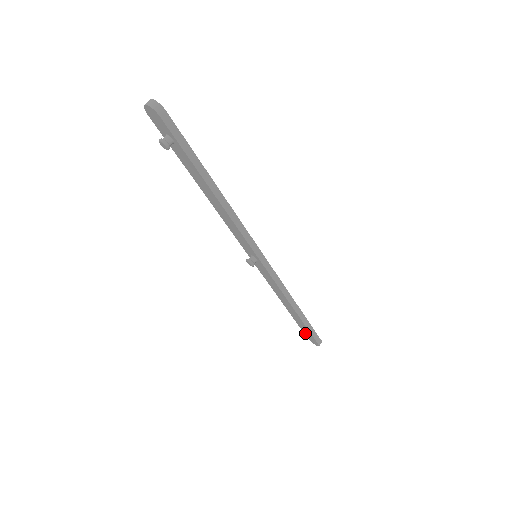
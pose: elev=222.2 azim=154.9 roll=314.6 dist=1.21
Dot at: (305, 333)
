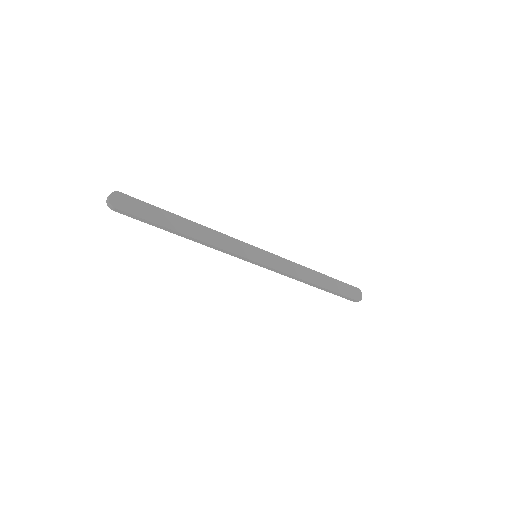
Dot at: occluded
